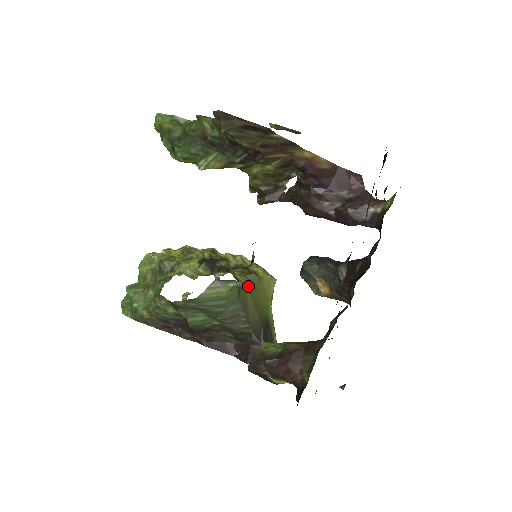
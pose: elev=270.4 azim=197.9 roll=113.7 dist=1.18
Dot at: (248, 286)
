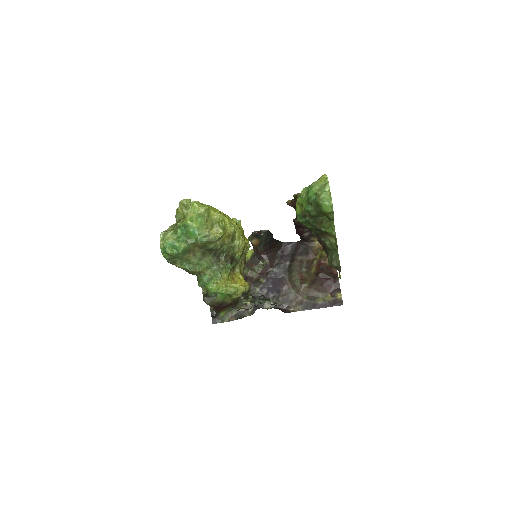
Dot at: occluded
